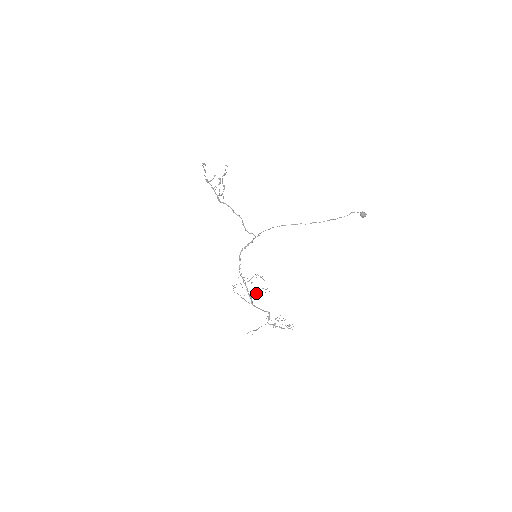
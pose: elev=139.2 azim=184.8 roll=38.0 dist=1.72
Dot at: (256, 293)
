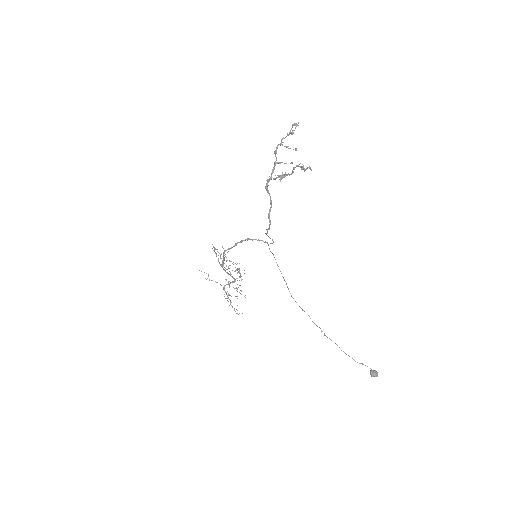
Dot at: (229, 271)
